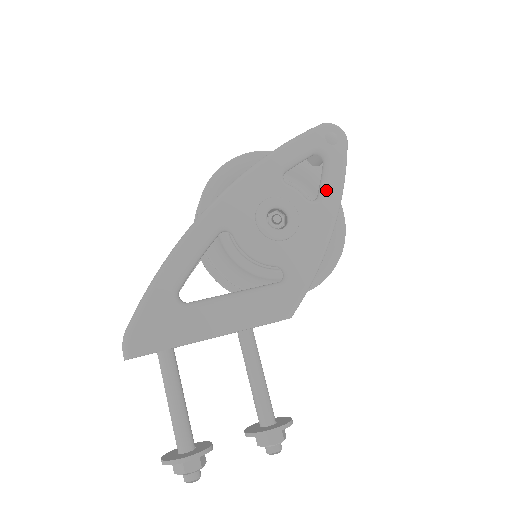
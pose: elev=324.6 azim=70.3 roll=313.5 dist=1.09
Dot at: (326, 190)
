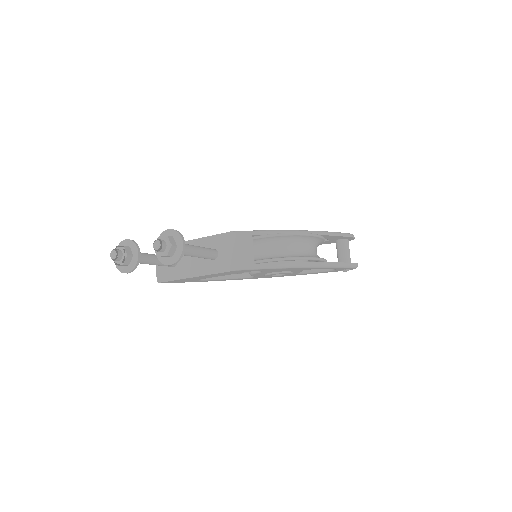
Dot at: occluded
